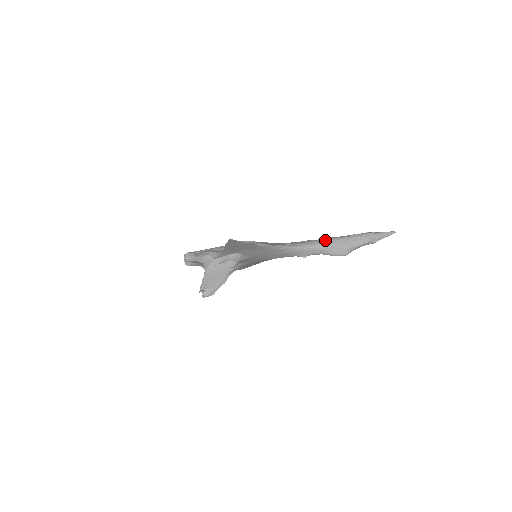
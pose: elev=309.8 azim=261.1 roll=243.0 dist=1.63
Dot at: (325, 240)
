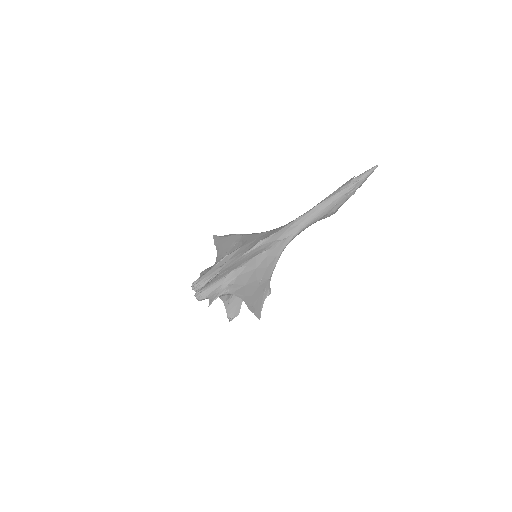
Dot at: (315, 213)
